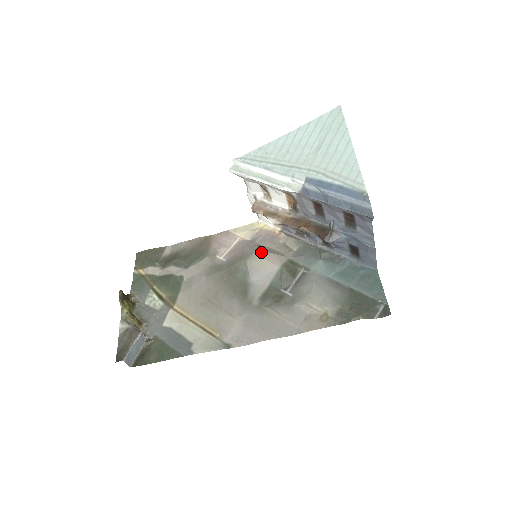
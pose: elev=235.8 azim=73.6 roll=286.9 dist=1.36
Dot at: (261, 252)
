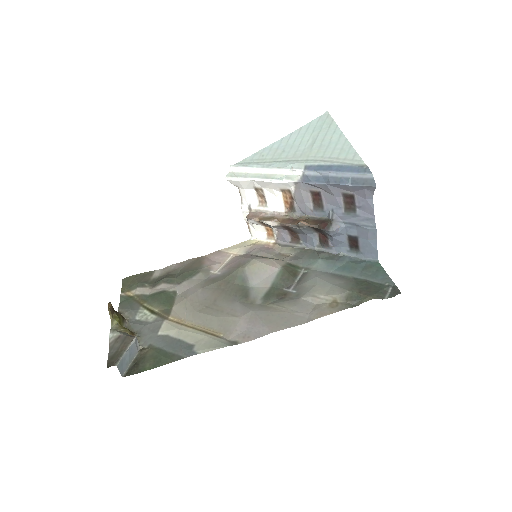
Dot at: (259, 258)
